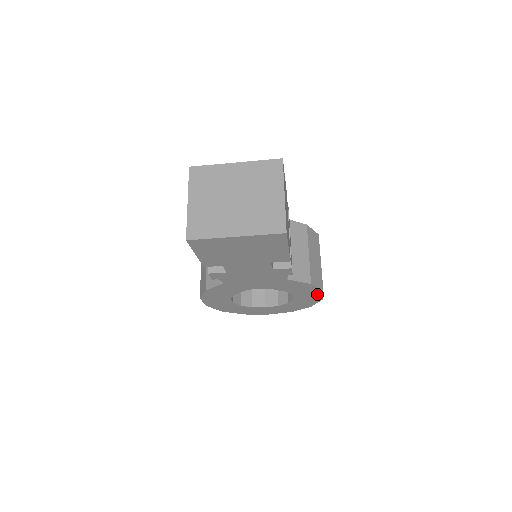
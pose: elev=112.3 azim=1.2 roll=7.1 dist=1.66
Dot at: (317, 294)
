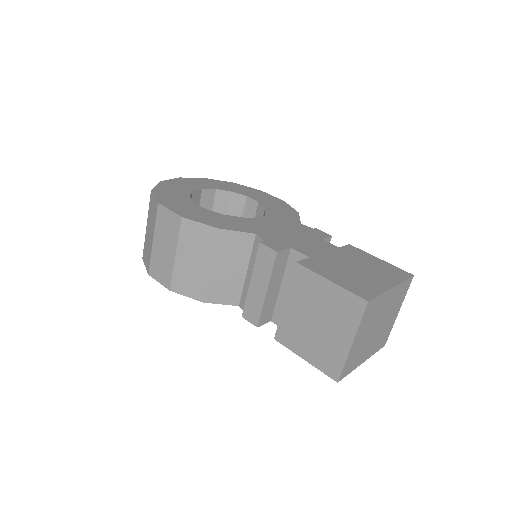
Dot at: occluded
